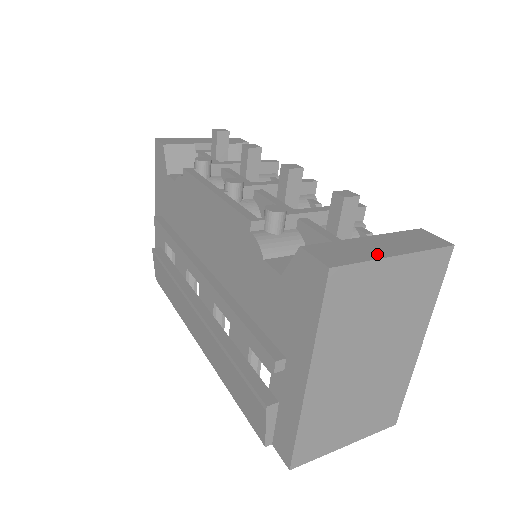
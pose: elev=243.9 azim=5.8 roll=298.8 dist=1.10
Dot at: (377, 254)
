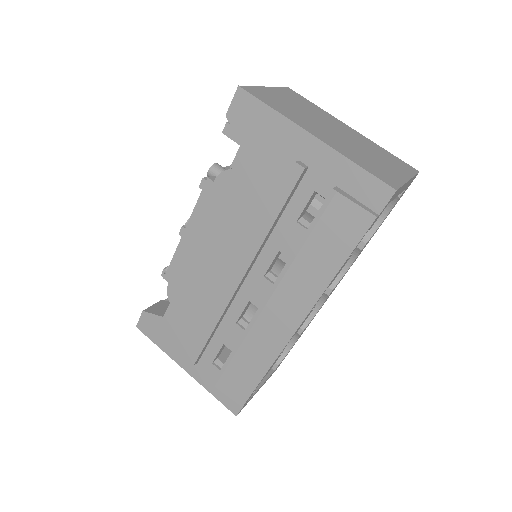
Dot at: occluded
